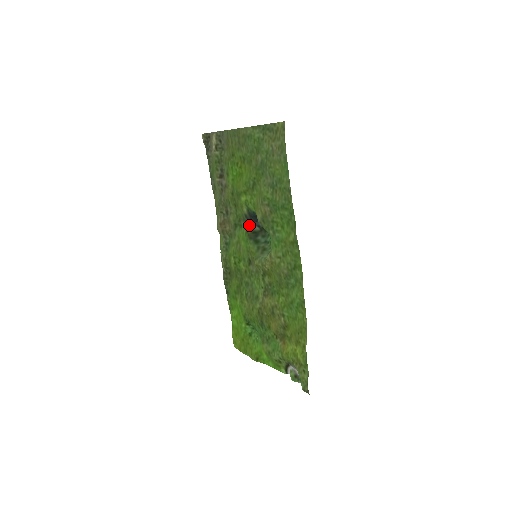
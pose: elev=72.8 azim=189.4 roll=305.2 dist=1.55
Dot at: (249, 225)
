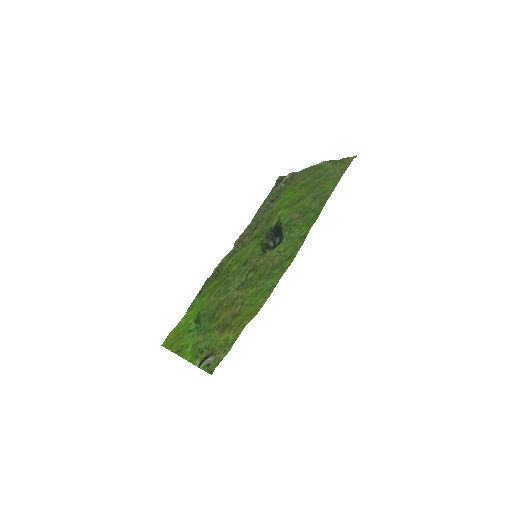
Dot at: (267, 238)
